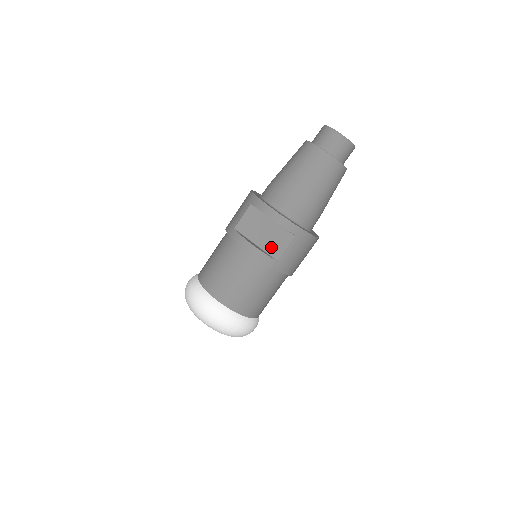
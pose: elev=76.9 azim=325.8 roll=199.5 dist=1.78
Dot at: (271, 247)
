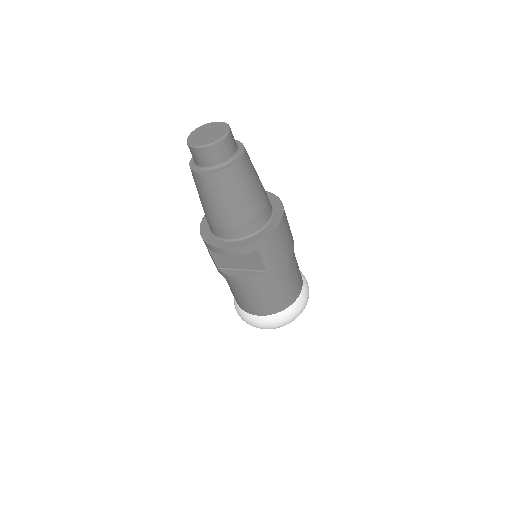
Dot at: (252, 266)
